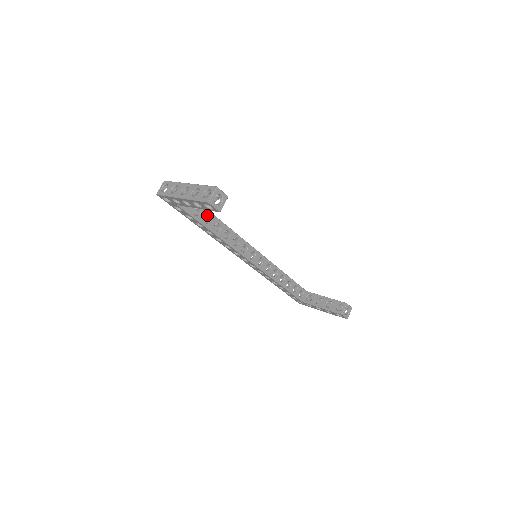
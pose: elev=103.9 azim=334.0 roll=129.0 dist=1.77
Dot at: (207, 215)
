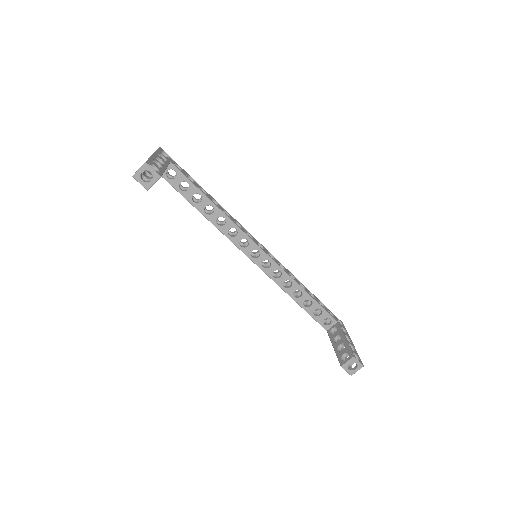
Dot at: occluded
